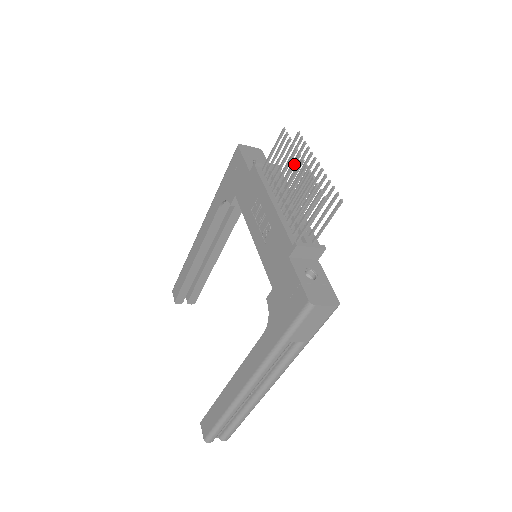
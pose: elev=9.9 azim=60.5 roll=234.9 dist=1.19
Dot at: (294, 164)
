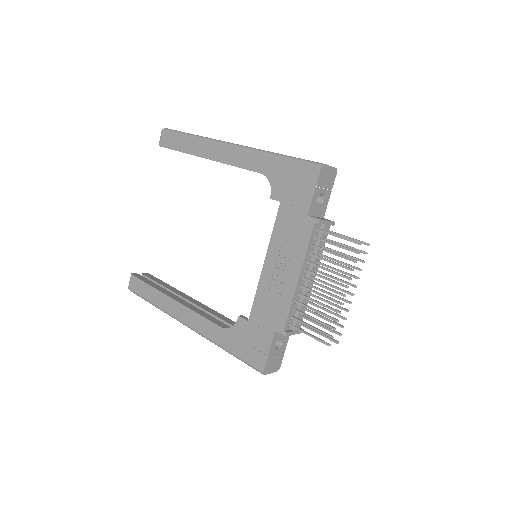
Dot at: (338, 284)
